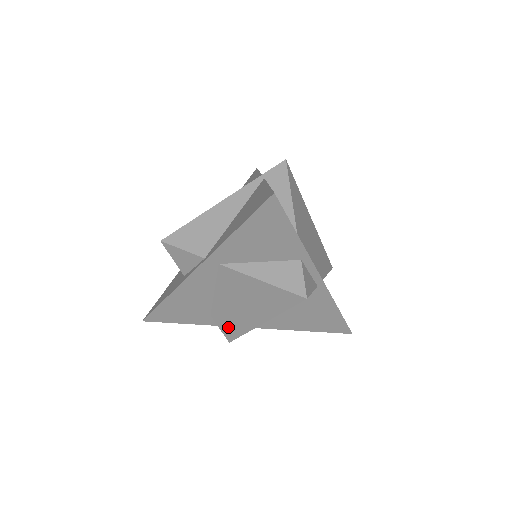
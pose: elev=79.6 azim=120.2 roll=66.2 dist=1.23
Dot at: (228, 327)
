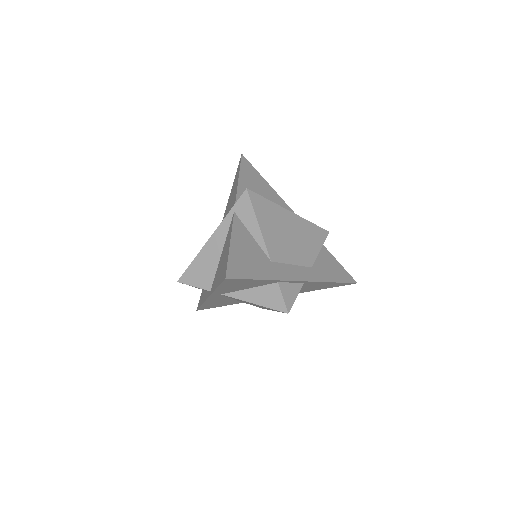
Dot at: occluded
